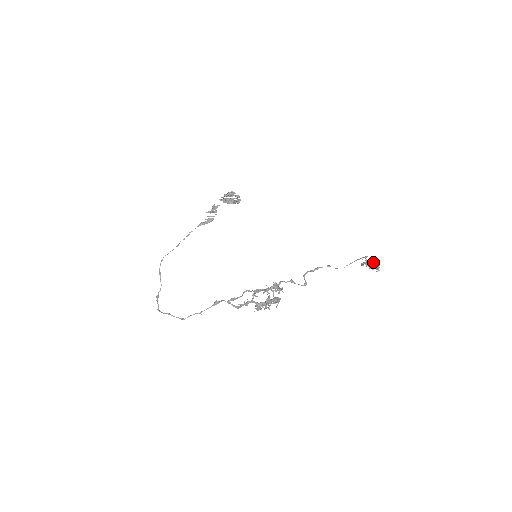
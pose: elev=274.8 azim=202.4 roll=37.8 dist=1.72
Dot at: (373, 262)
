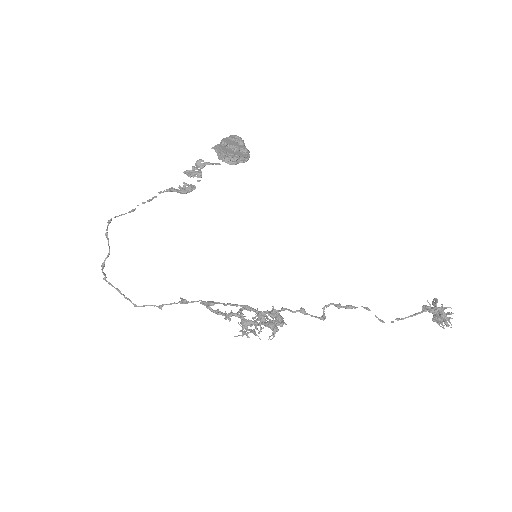
Dot at: (443, 315)
